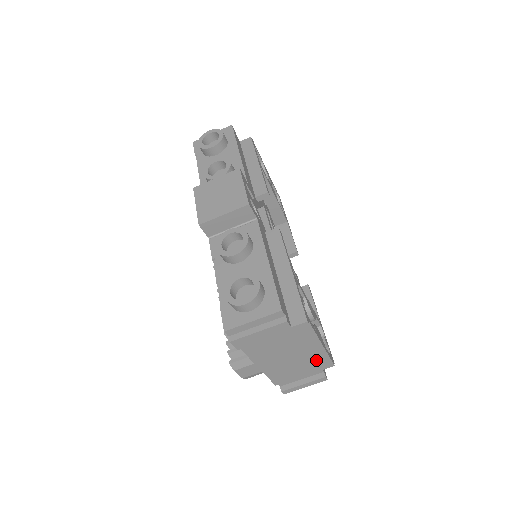
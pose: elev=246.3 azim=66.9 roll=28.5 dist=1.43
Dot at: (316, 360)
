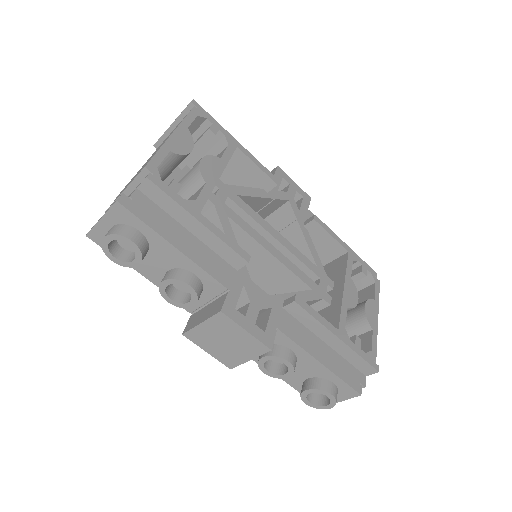
Dot at: occluded
